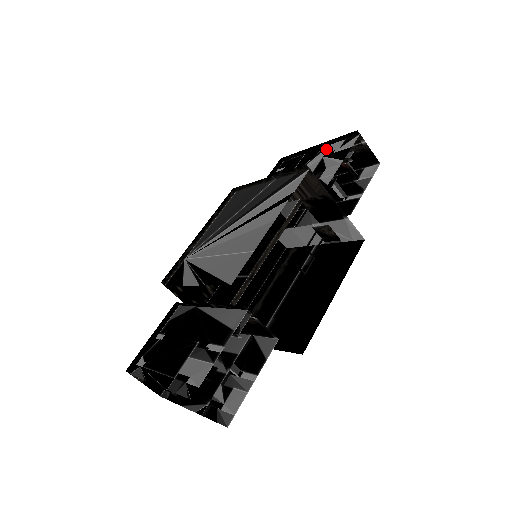
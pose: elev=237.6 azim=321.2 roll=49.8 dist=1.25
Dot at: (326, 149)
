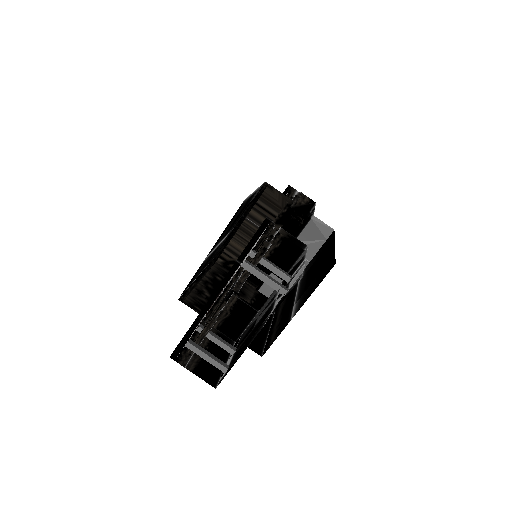
Dot at: occluded
